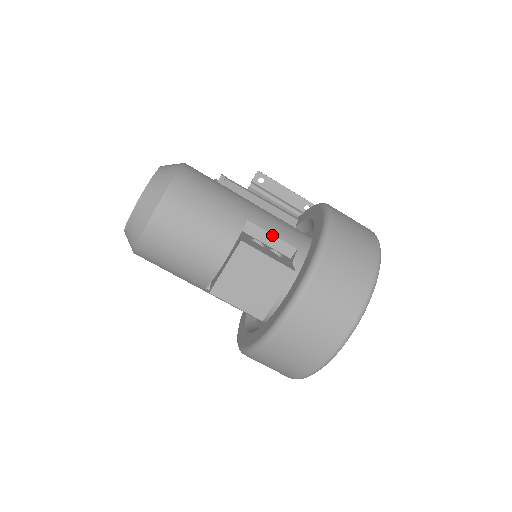
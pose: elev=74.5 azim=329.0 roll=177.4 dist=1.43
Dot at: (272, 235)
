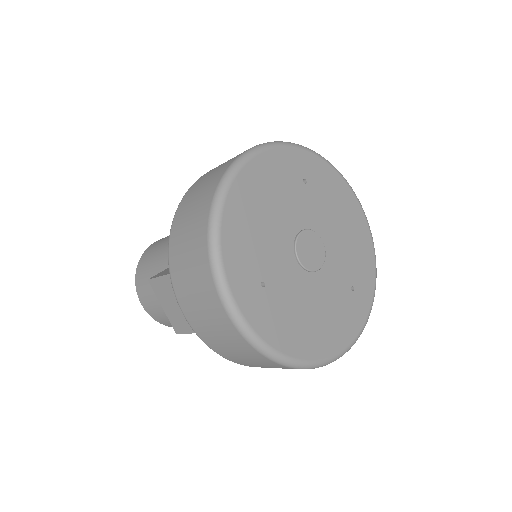
Dot at: occluded
